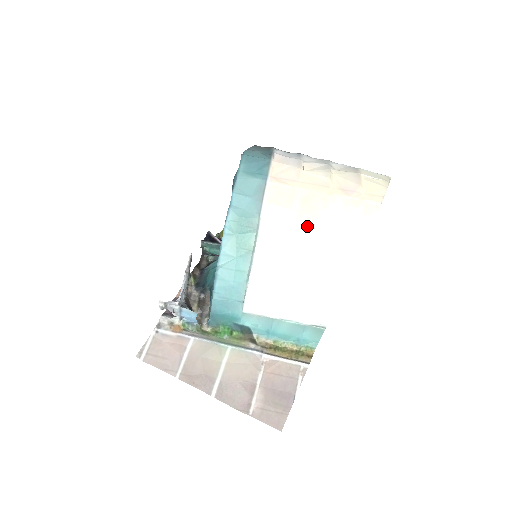
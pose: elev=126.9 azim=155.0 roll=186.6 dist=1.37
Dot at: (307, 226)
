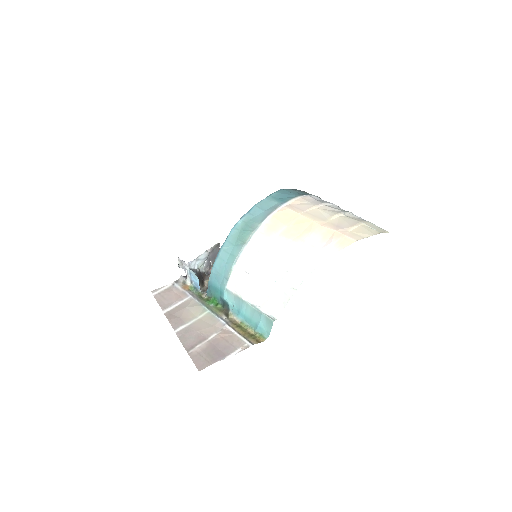
Dot at: (289, 238)
